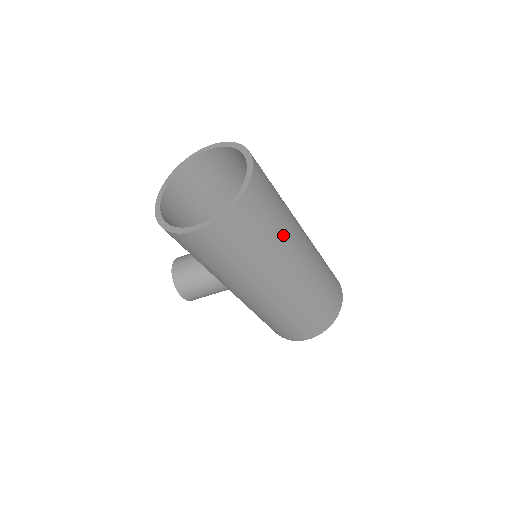
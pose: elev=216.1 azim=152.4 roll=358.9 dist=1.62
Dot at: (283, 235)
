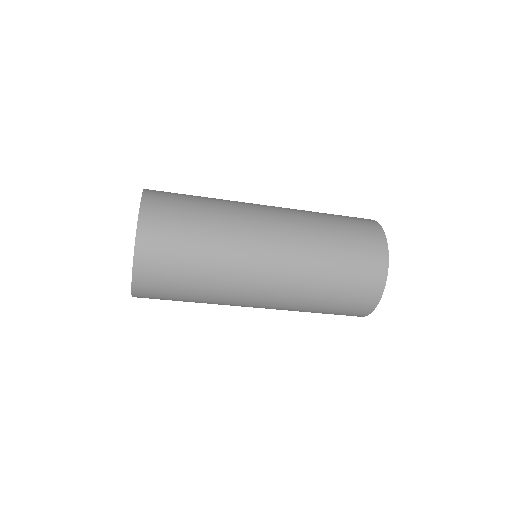
Dot at: (215, 279)
